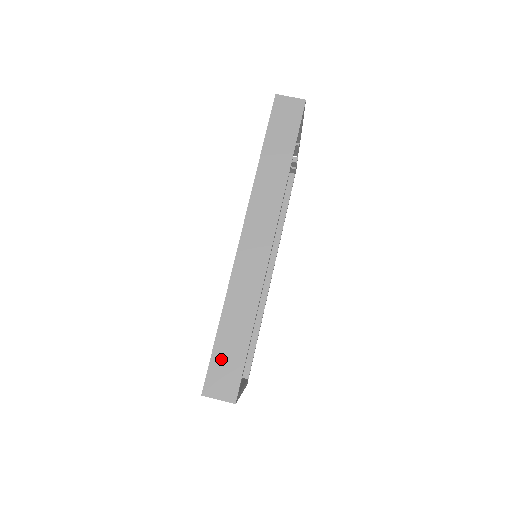
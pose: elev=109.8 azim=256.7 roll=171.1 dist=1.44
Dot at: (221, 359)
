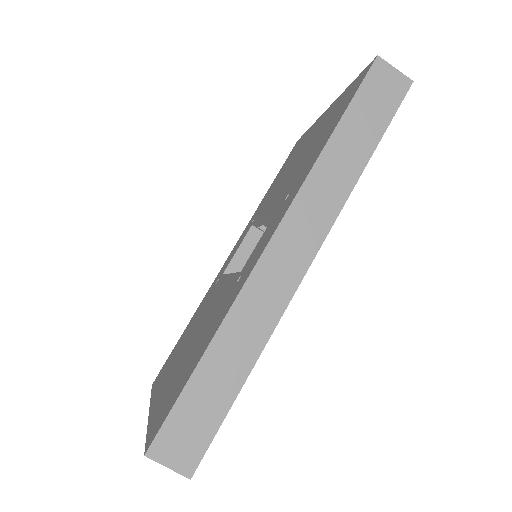
Dot at: (189, 410)
